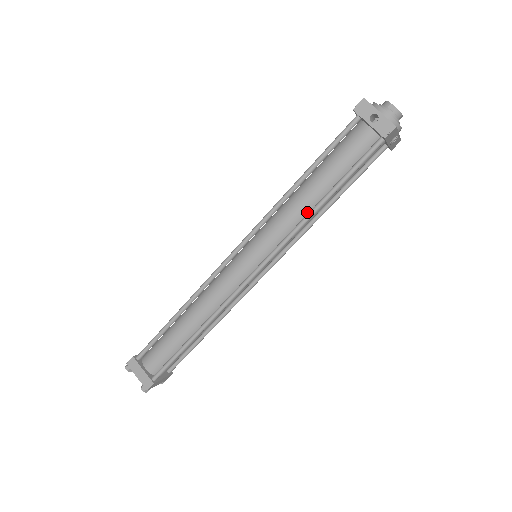
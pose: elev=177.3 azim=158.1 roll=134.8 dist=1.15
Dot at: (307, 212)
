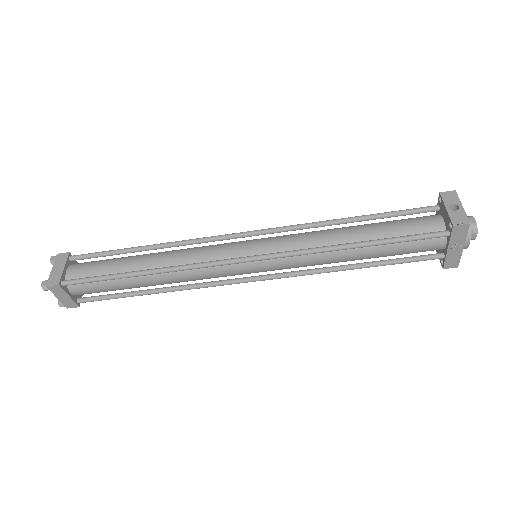
Dot at: (334, 246)
